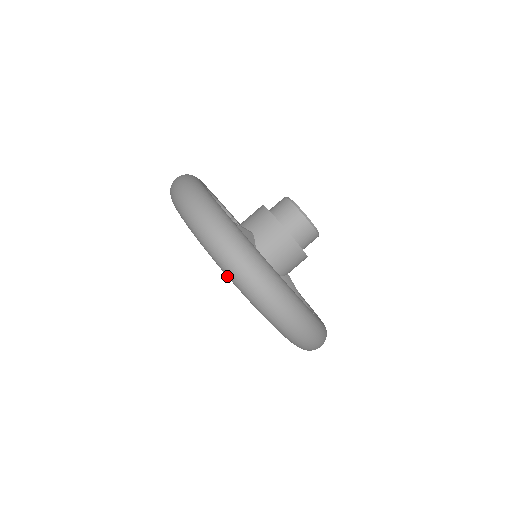
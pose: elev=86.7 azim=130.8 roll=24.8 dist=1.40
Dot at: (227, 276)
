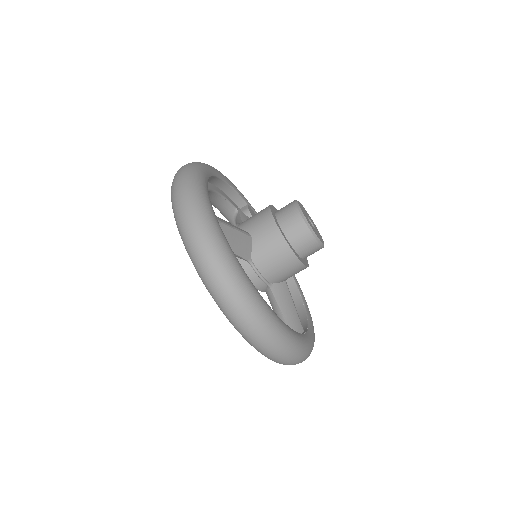
Dot at: (205, 286)
